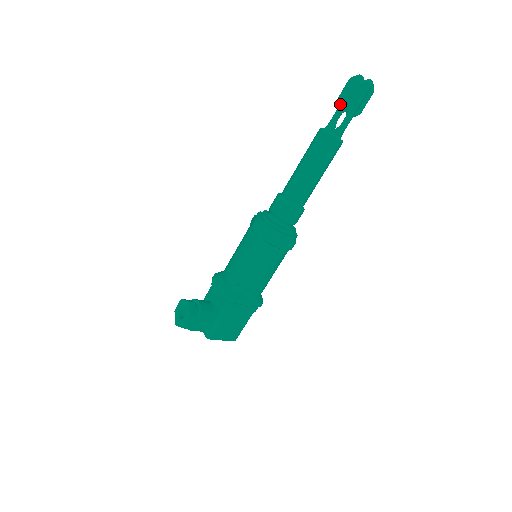
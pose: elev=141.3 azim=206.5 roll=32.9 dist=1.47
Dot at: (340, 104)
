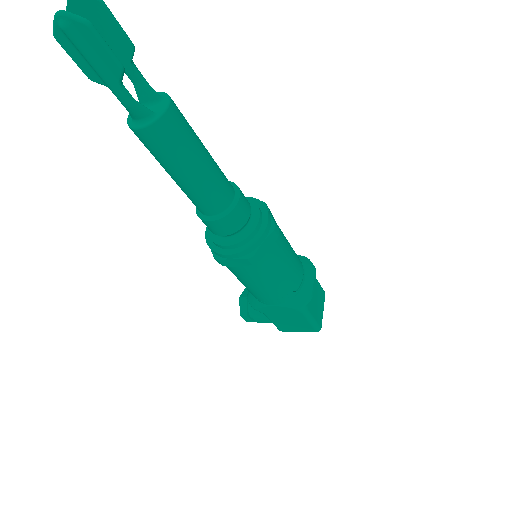
Dot at: occluded
